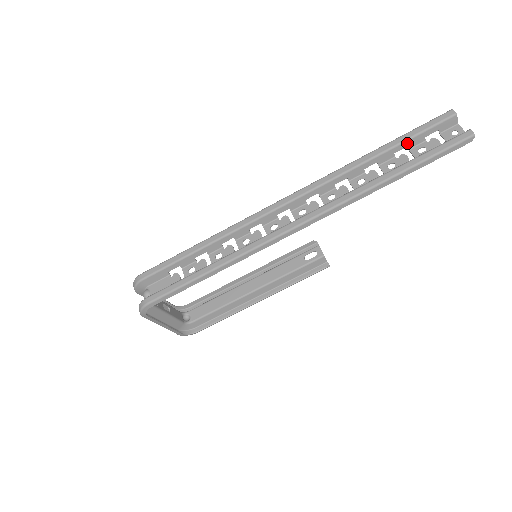
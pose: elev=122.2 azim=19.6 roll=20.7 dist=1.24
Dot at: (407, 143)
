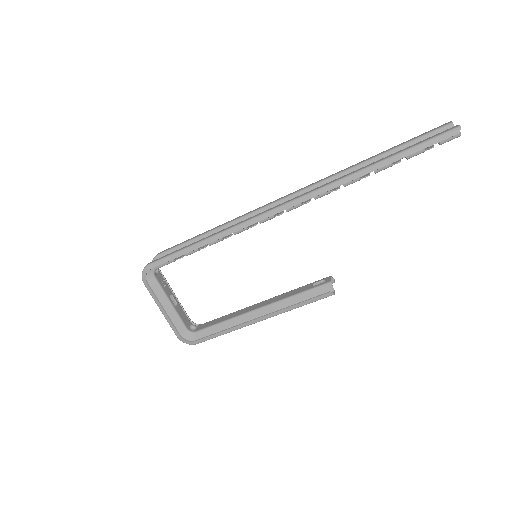
Dot at: (401, 149)
